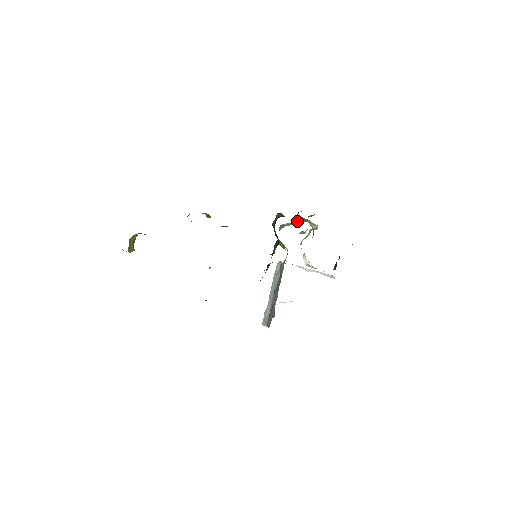
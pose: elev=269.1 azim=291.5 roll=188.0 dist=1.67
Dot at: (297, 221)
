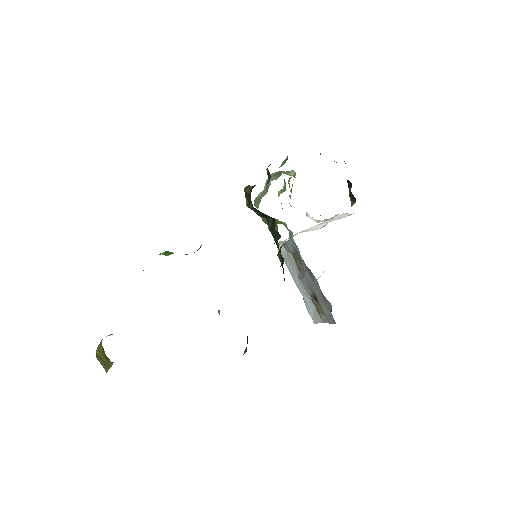
Dot at: occluded
